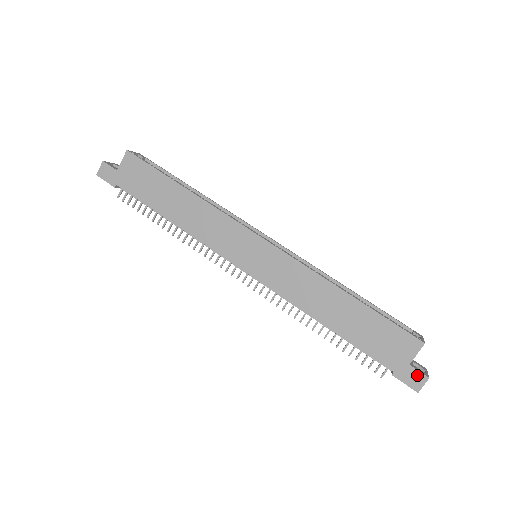
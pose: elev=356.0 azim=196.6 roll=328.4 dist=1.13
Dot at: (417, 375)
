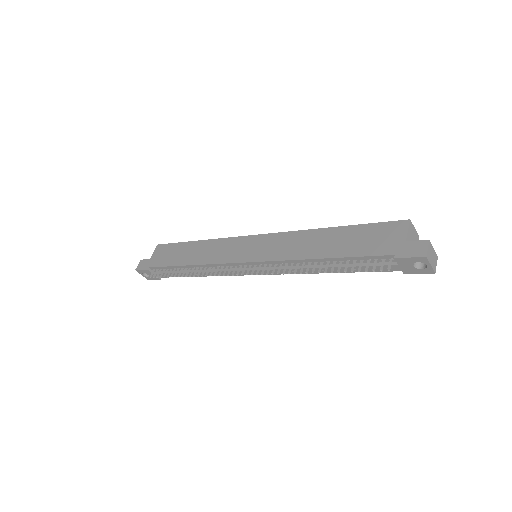
Dot at: (417, 244)
